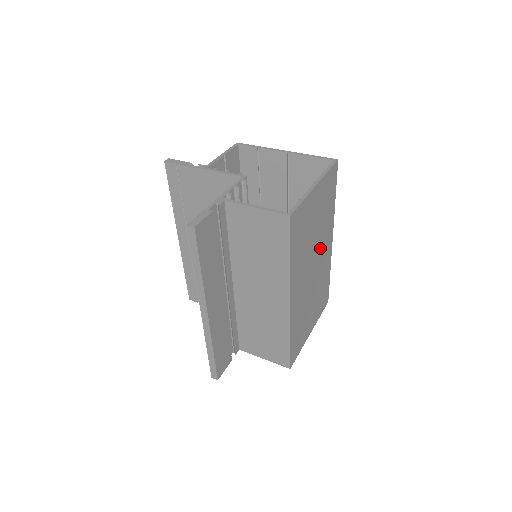
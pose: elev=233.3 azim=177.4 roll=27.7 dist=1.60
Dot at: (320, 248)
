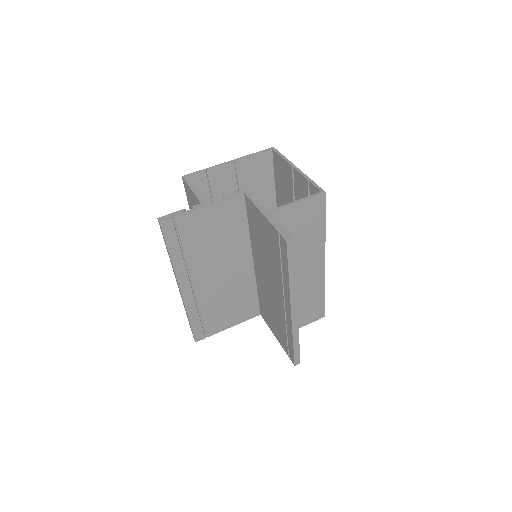
Dot at: occluded
